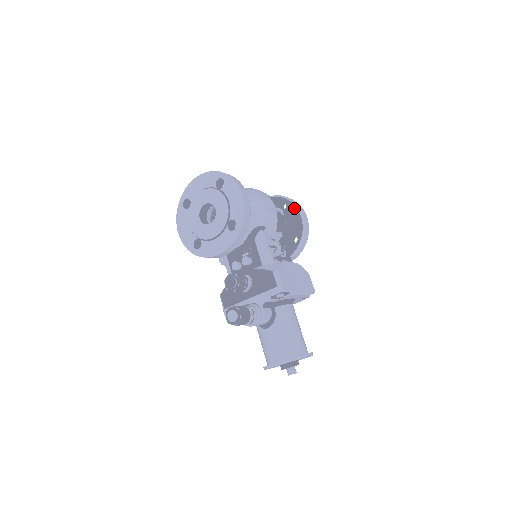
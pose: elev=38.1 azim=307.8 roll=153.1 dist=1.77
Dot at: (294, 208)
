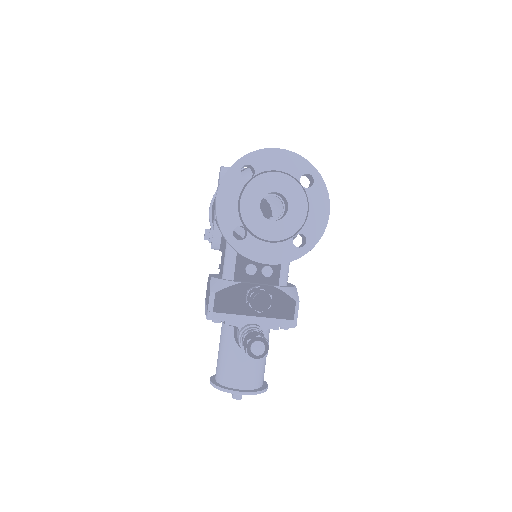
Dot at: occluded
